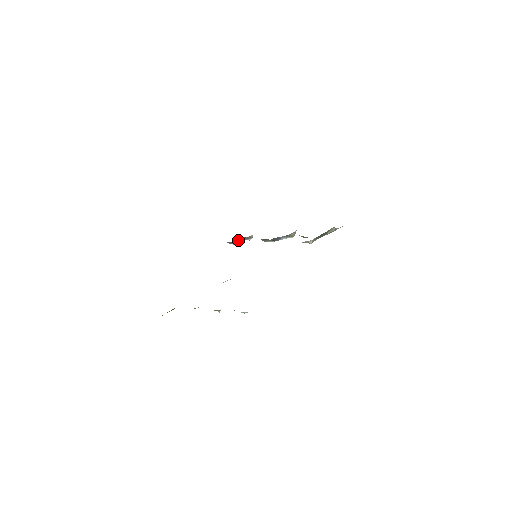
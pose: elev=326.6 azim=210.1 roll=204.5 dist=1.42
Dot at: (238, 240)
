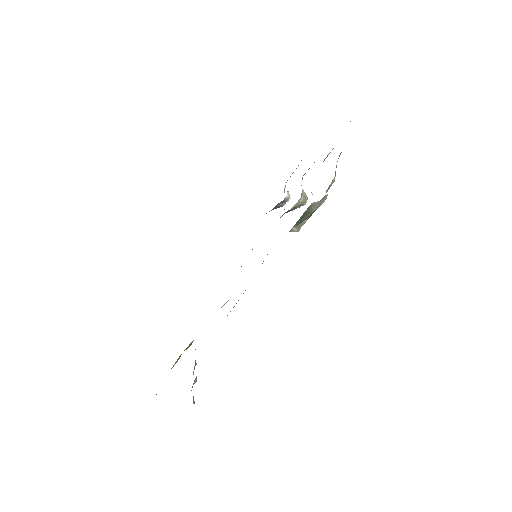
Dot at: (277, 206)
